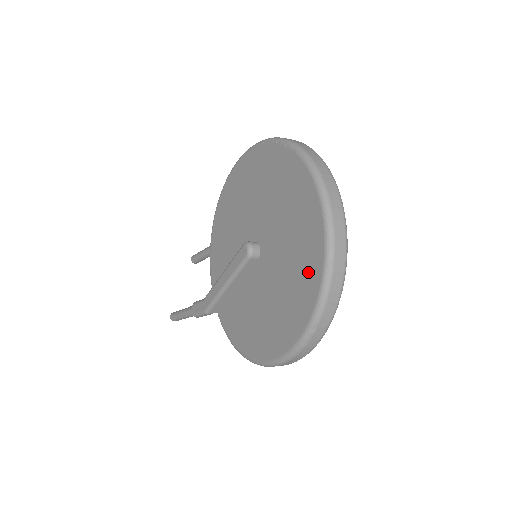
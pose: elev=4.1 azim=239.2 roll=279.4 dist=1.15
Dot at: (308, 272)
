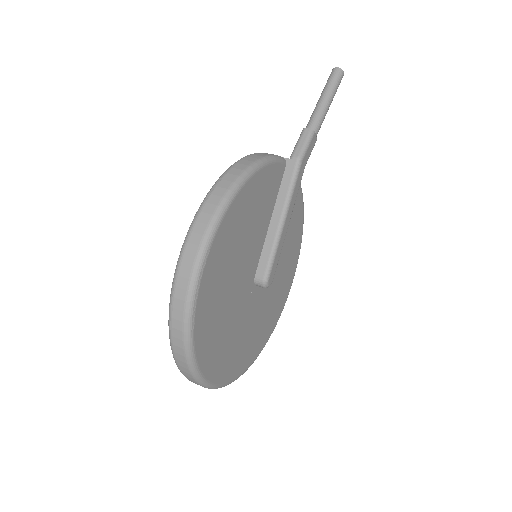
Dot at: occluded
